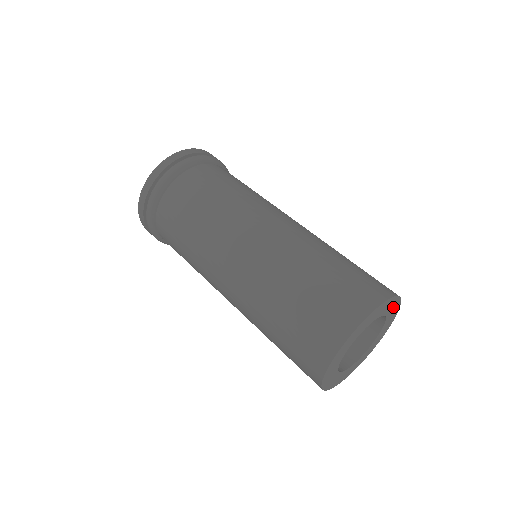
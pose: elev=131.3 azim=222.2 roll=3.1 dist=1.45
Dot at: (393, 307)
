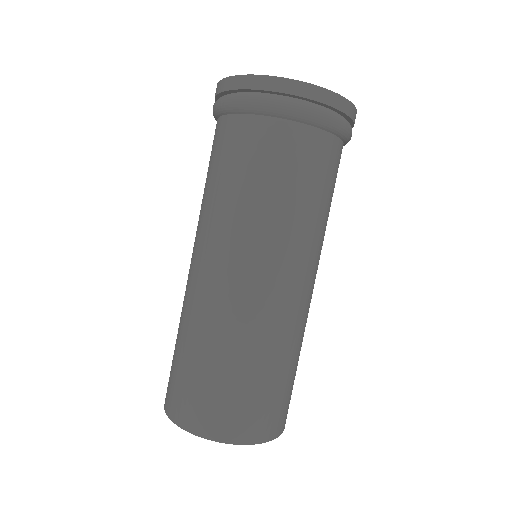
Dot at: occluded
